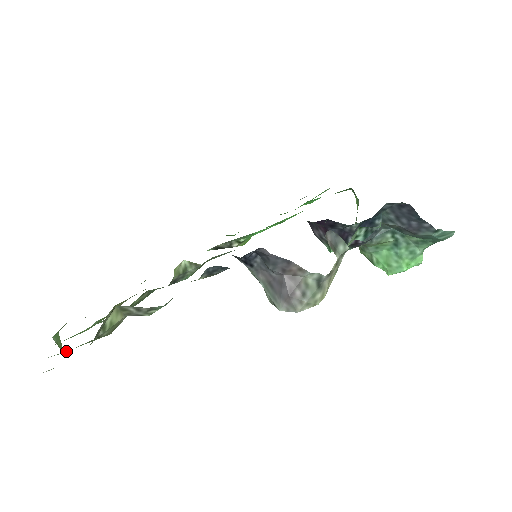
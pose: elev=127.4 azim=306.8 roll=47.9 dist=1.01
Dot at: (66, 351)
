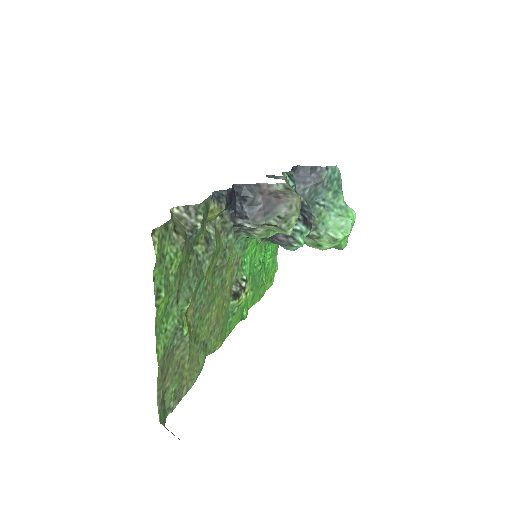
Dot at: (164, 276)
